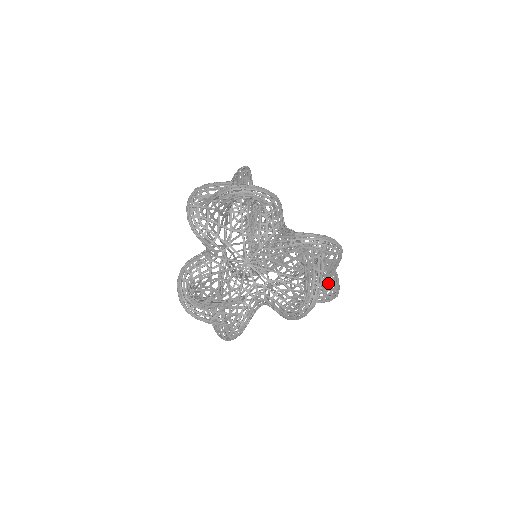
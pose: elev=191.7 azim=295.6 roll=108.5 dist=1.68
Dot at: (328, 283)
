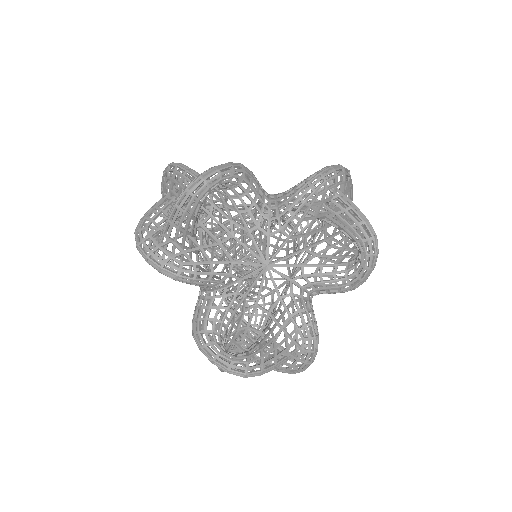
Dot at: occluded
